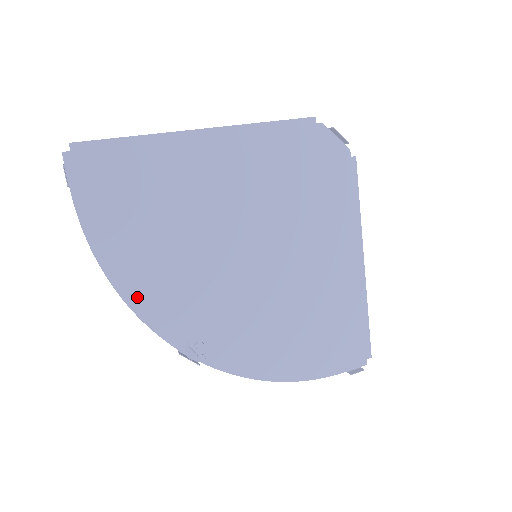
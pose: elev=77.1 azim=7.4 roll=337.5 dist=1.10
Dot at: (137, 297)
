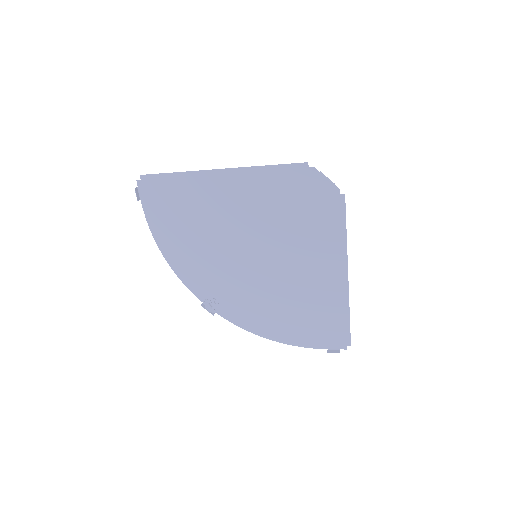
Dot at: (178, 267)
